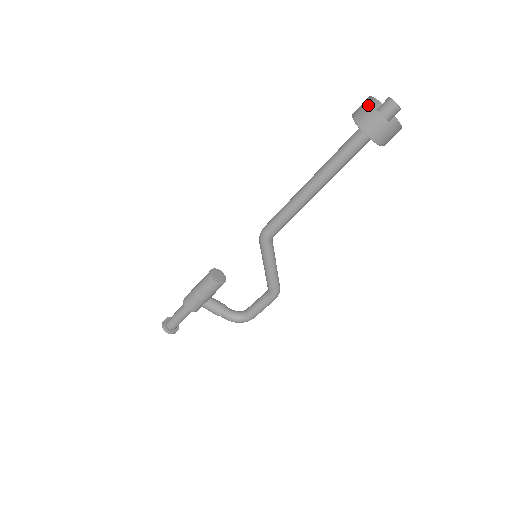
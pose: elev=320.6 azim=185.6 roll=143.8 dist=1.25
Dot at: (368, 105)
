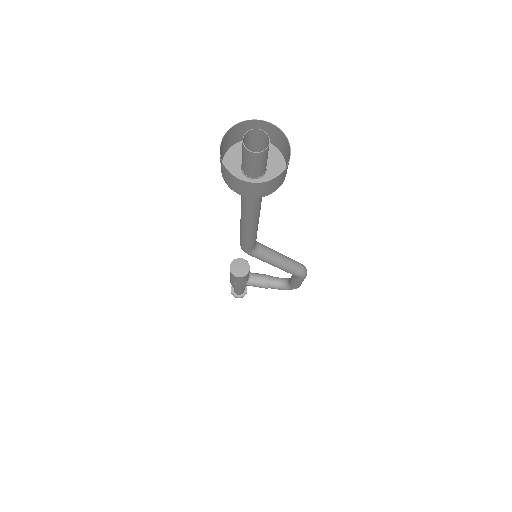
Dot at: (220, 160)
